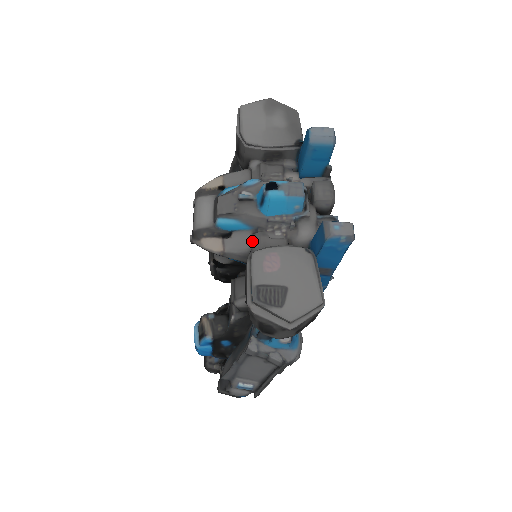
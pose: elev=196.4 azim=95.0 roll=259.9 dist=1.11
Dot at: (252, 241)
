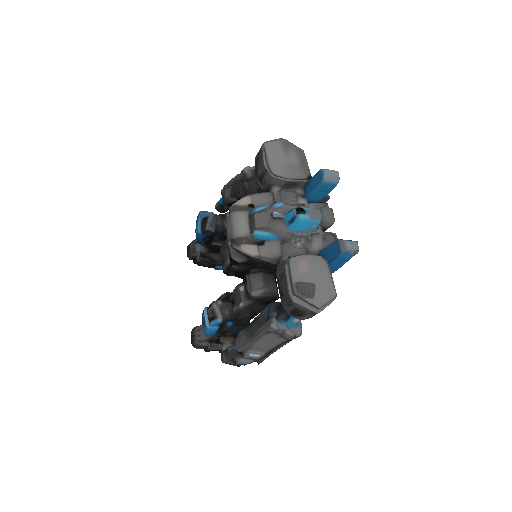
Dot at: (281, 249)
